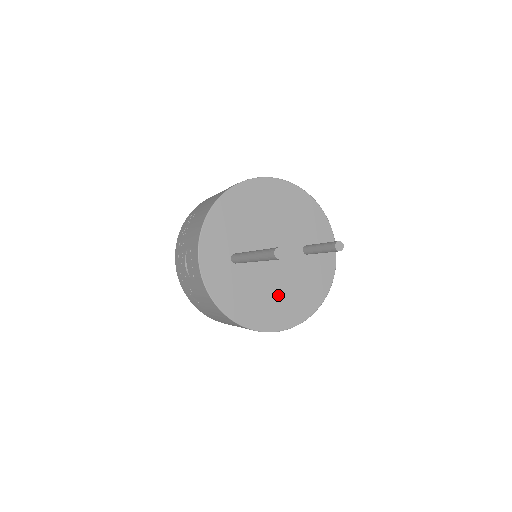
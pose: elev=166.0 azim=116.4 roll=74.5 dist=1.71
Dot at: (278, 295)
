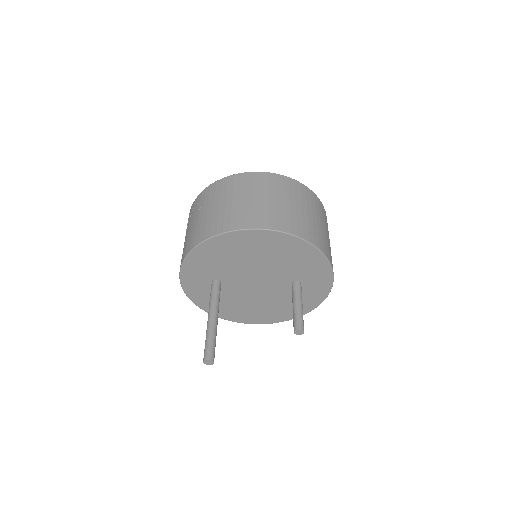
Dot at: (257, 306)
